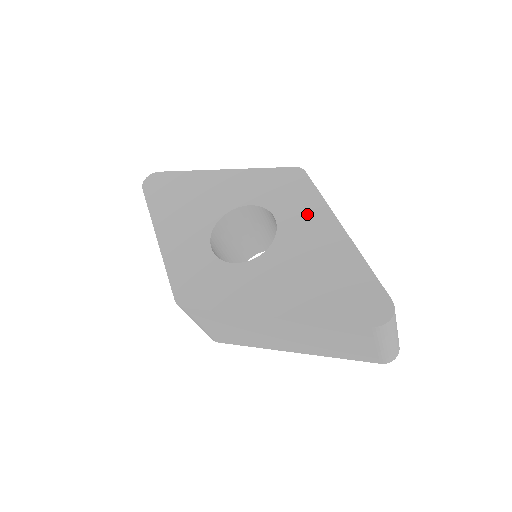
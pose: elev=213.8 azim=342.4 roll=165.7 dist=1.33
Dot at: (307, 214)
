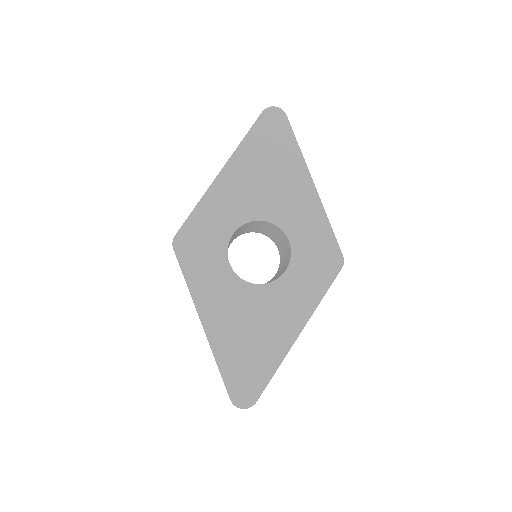
Dot at: (300, 297)
